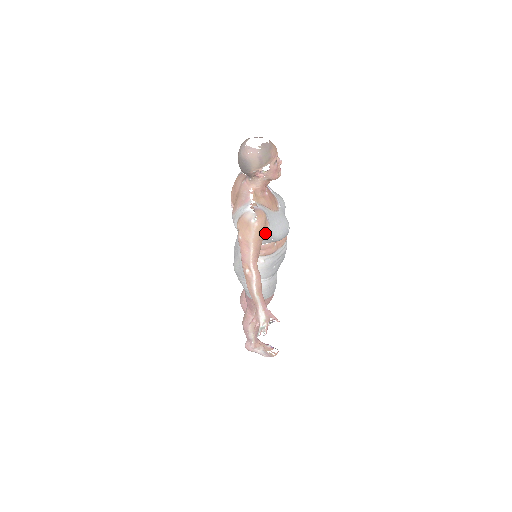
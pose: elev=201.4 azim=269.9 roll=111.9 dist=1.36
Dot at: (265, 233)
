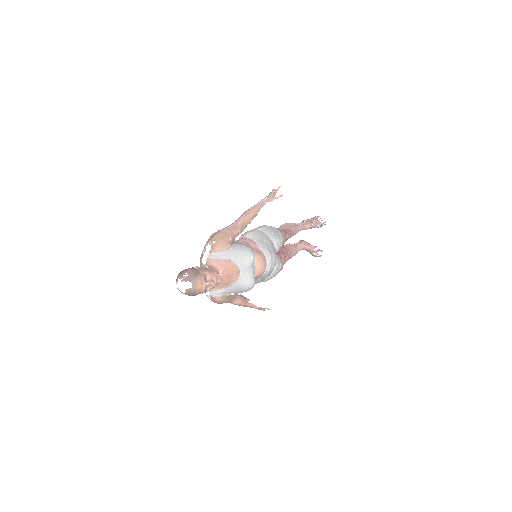
Dot at: occluded
